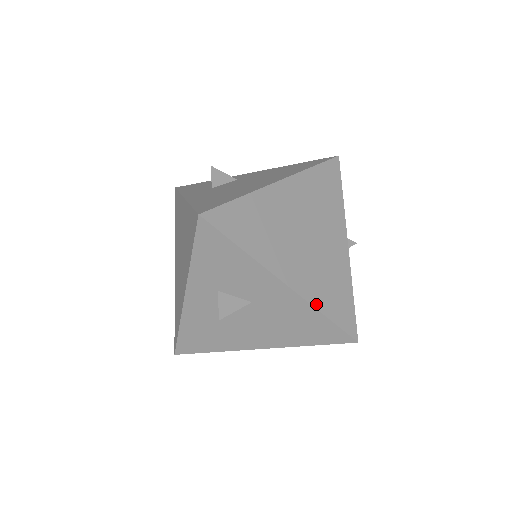
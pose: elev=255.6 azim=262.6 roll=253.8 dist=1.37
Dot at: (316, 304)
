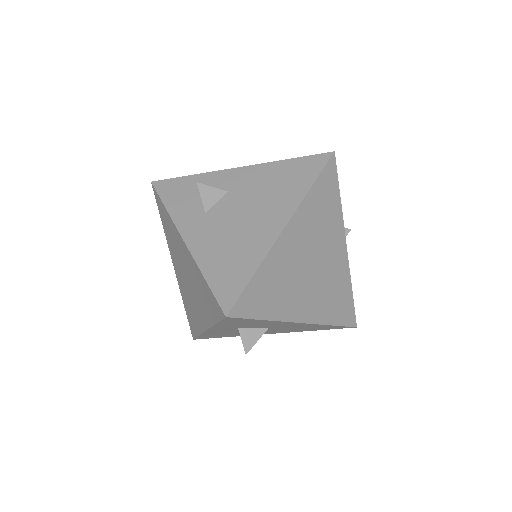
Dot at: (325, 321)
